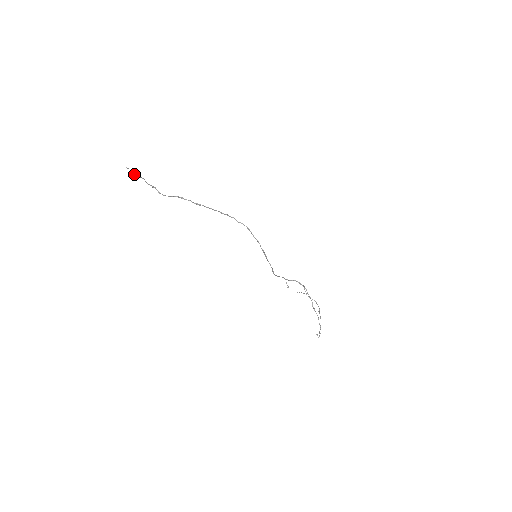
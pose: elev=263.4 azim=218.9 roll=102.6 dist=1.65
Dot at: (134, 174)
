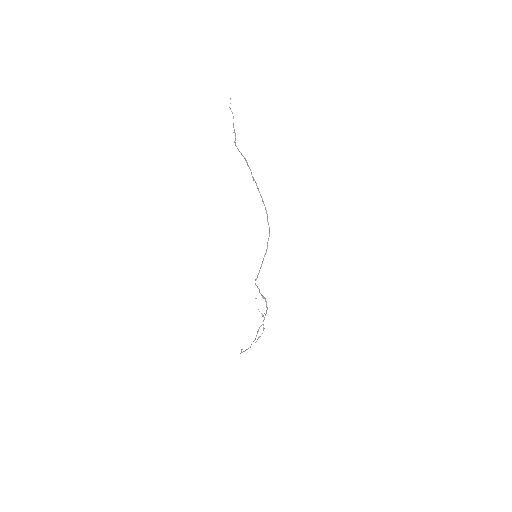
Dot at: occluded
